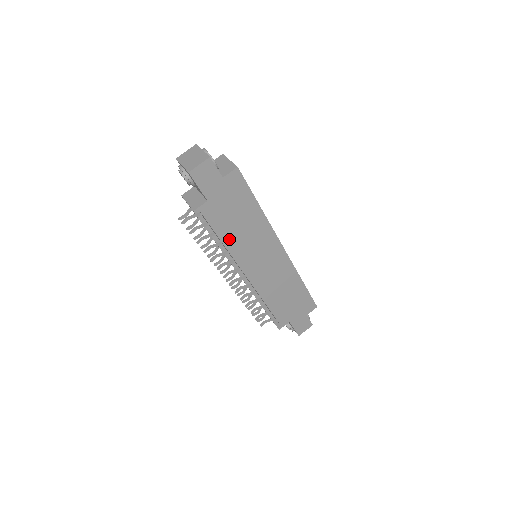
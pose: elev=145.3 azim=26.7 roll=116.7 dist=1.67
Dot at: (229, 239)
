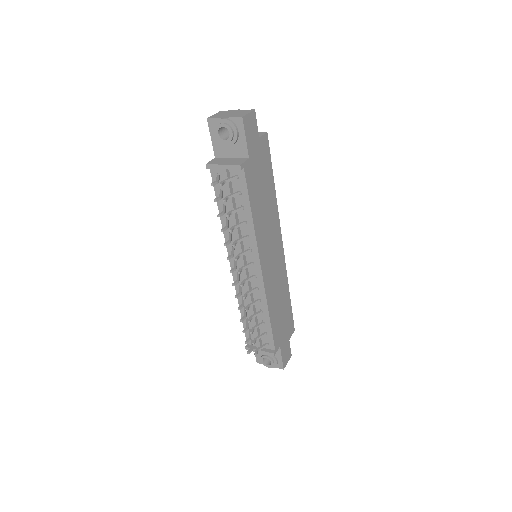
Dot at: (256, 214)
